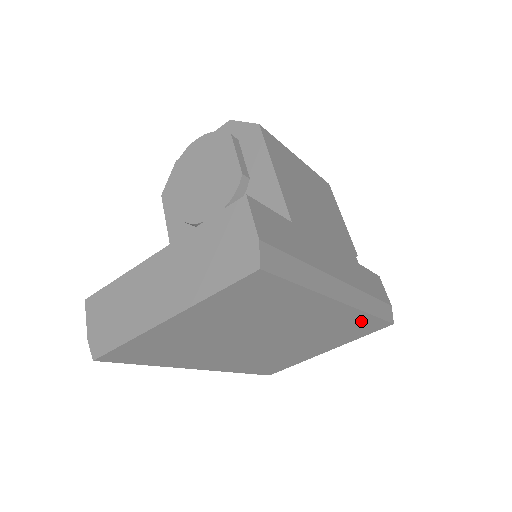
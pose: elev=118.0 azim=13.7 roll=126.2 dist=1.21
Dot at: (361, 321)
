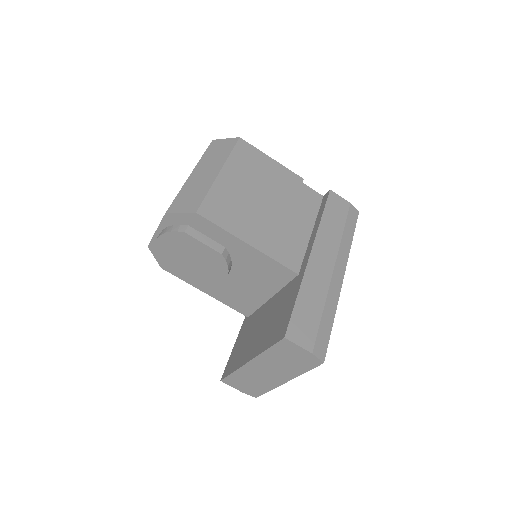
Dot at: occluded
